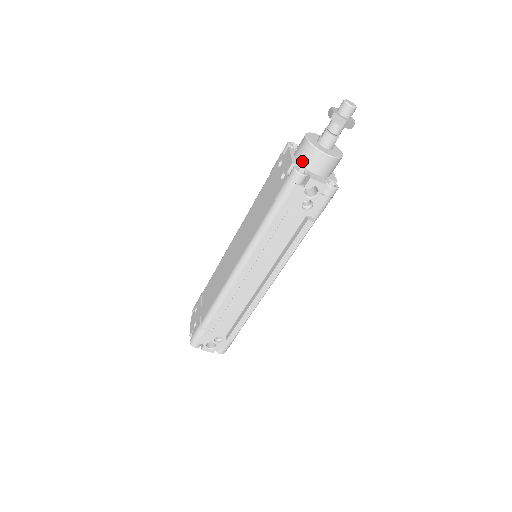
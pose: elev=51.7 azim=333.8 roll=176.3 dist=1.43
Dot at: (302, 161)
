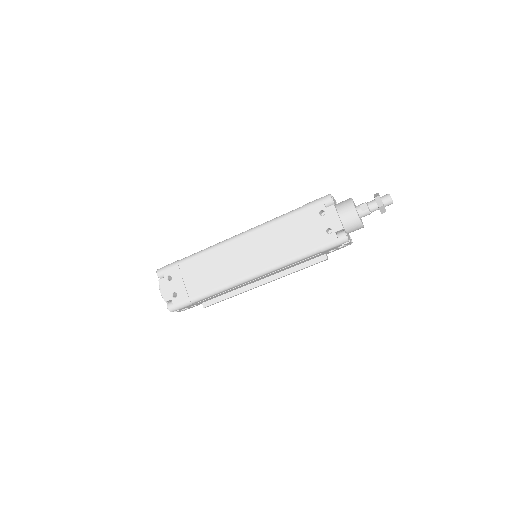
Dot at: (346, 226)
